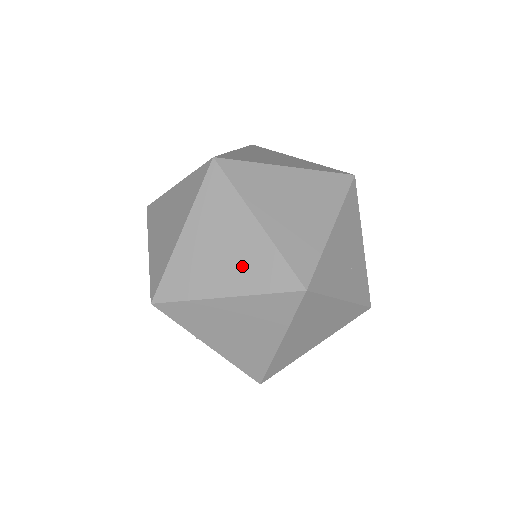
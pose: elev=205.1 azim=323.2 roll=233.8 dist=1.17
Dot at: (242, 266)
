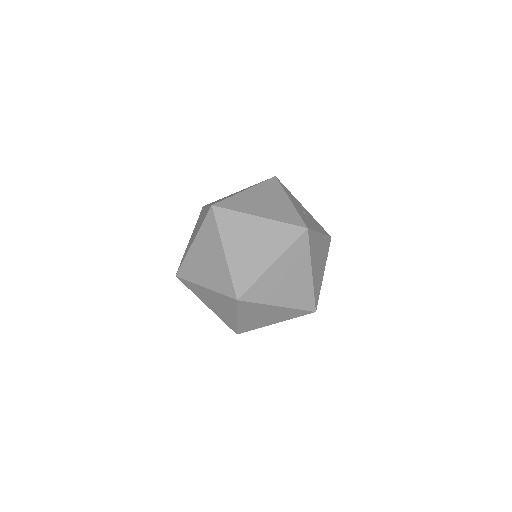
Dot at: (213, 274)
